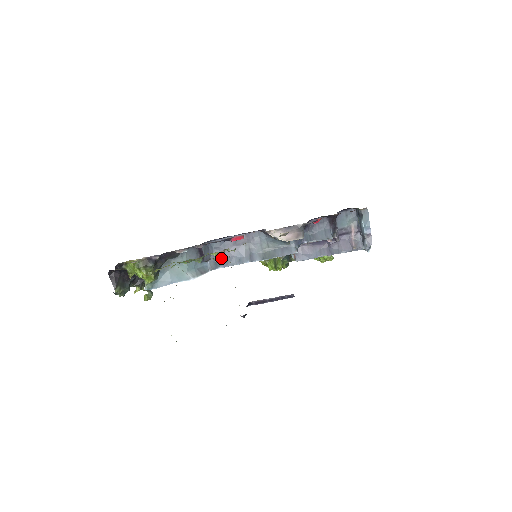
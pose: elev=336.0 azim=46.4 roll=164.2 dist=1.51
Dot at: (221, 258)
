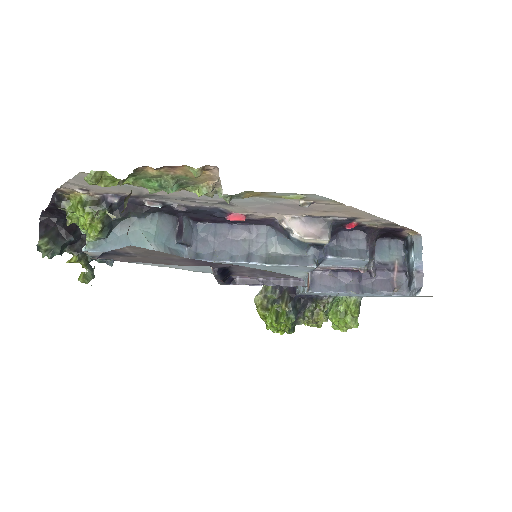
Dot at: (206, 249)
